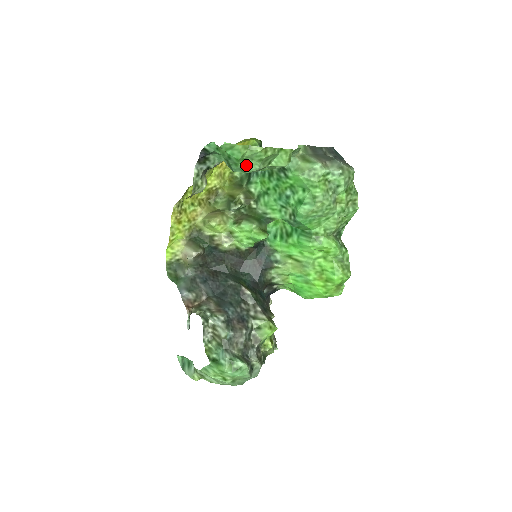
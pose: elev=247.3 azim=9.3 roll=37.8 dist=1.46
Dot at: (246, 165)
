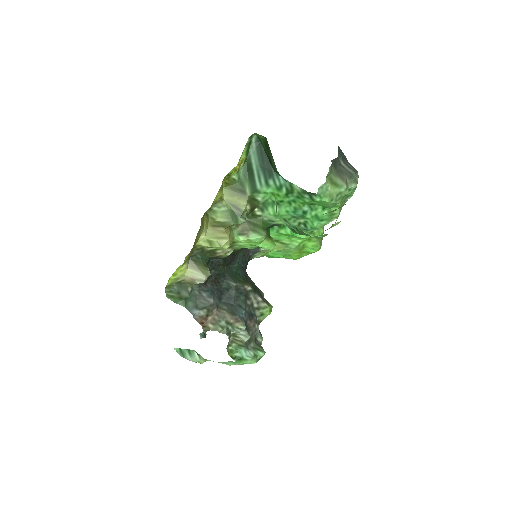
Dot at: occluded
